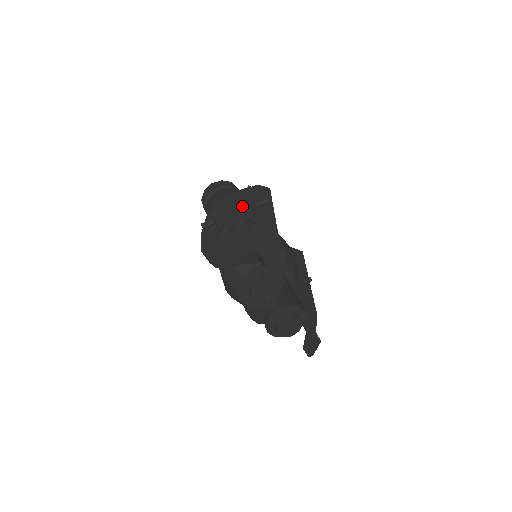
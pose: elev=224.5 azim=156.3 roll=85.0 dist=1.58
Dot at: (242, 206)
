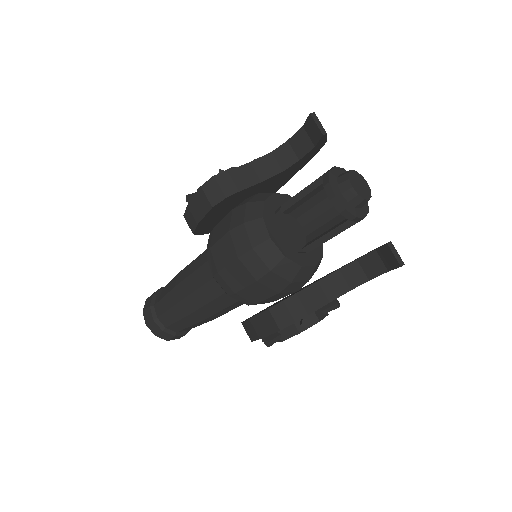
Dot at: occluded
